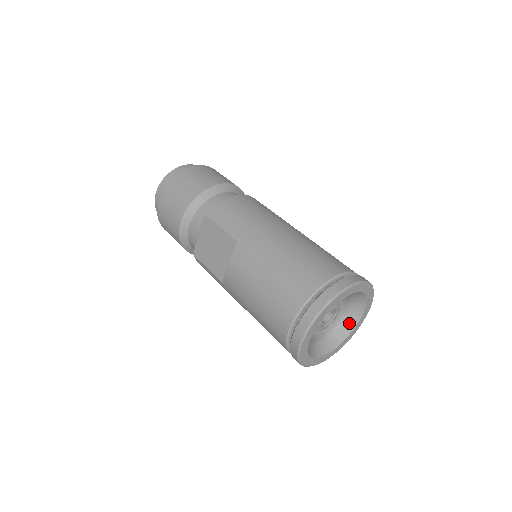
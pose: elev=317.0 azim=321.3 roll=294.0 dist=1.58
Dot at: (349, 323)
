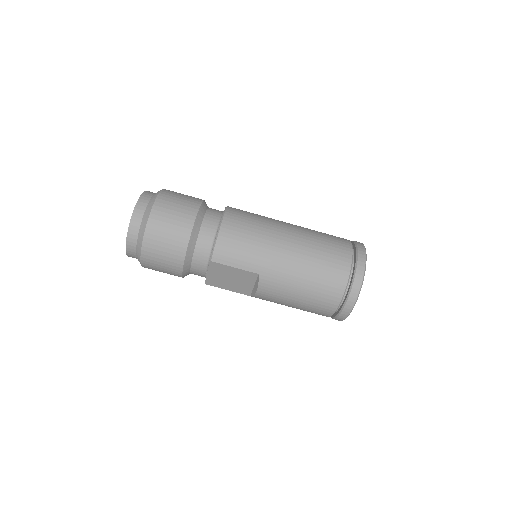
Dot at: occluded
